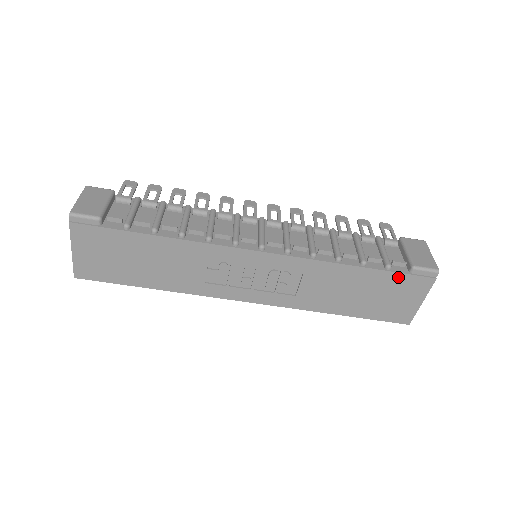
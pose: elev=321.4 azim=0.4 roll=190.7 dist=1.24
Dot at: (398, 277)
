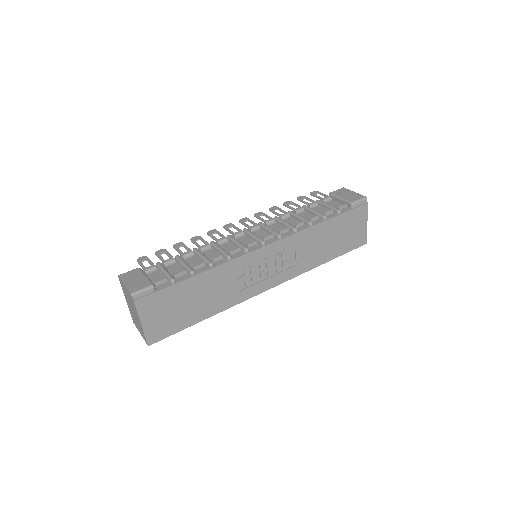
Dot at: (348, 215)
